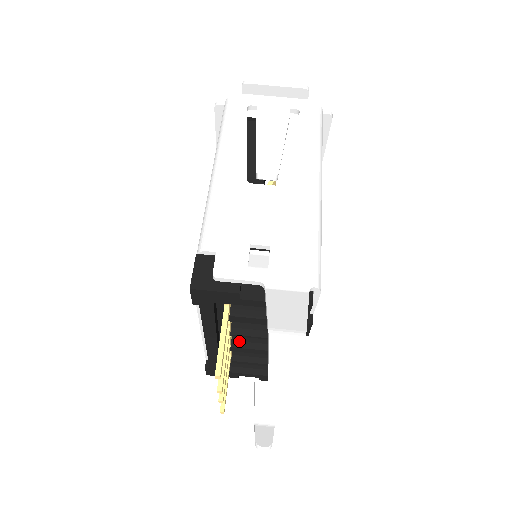
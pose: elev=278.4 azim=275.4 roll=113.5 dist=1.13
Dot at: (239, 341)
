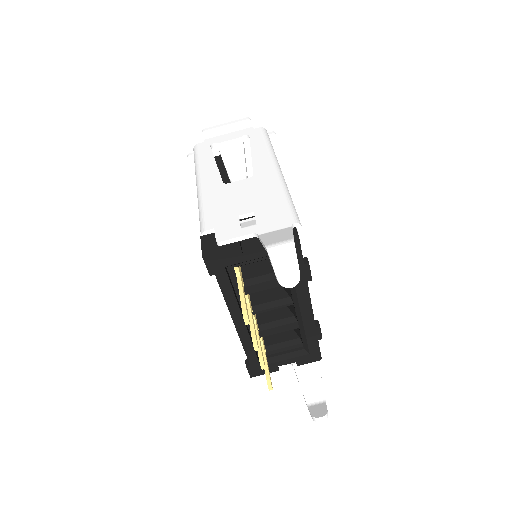
Dot at: (264, 323)
